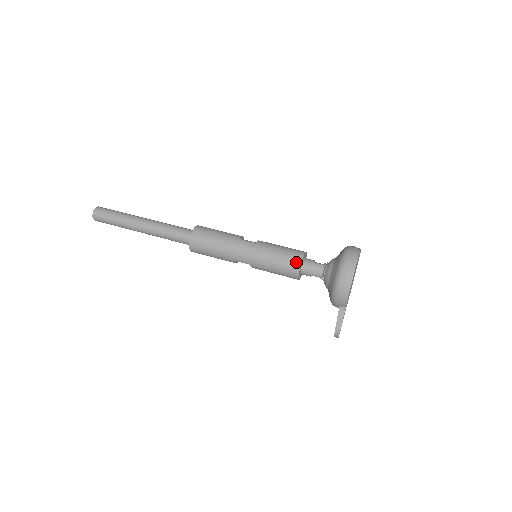
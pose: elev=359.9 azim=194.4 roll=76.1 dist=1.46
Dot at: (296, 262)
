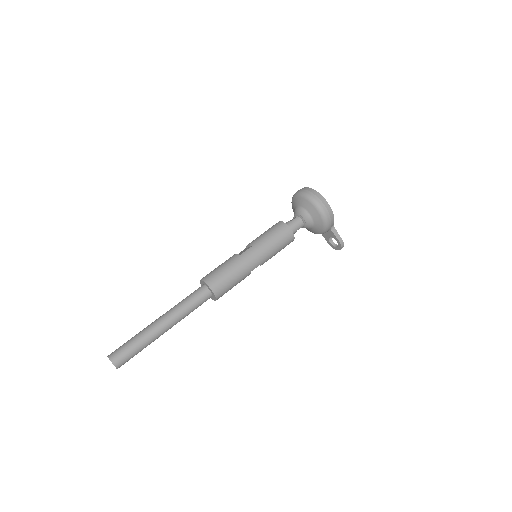
Dot at: (287, 230)
